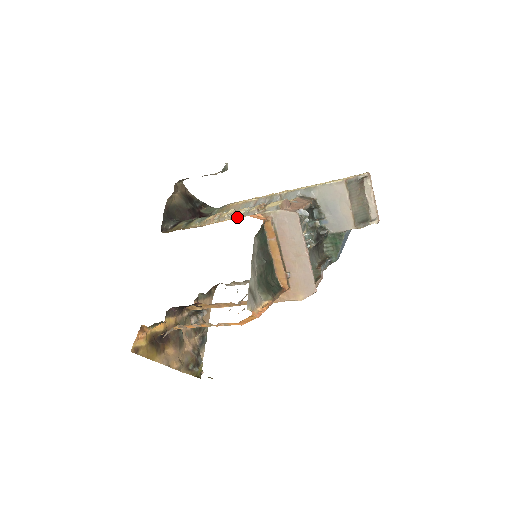
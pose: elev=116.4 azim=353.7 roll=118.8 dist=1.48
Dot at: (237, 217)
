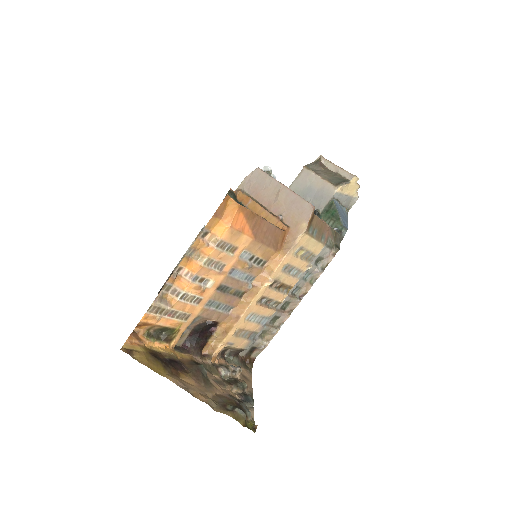
Dot at: occluded
